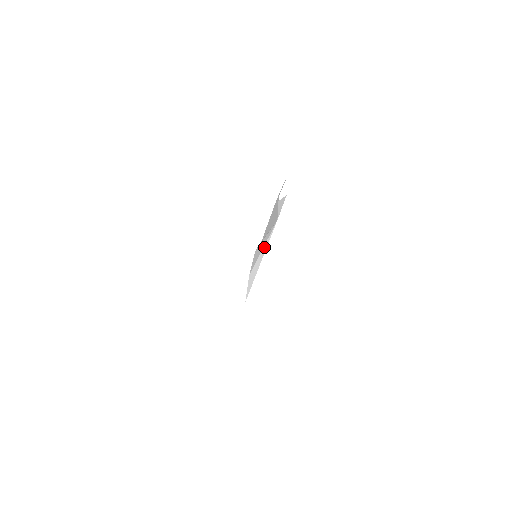
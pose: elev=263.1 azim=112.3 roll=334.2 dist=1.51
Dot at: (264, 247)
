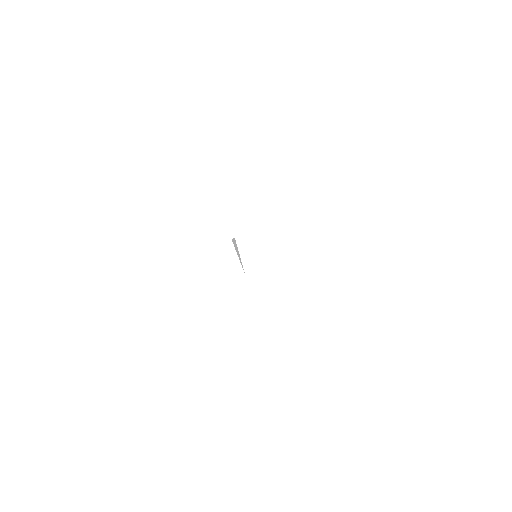
Dot at: occluded
